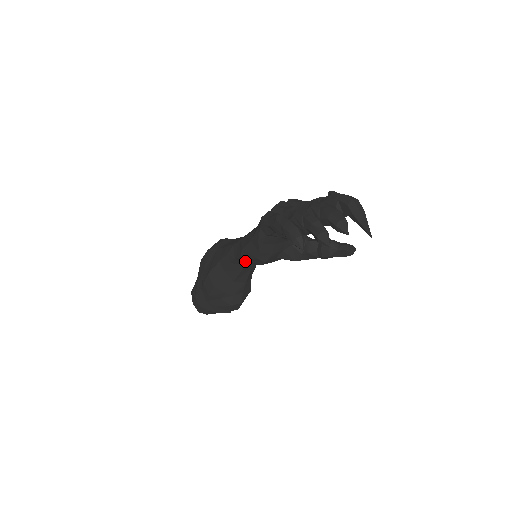
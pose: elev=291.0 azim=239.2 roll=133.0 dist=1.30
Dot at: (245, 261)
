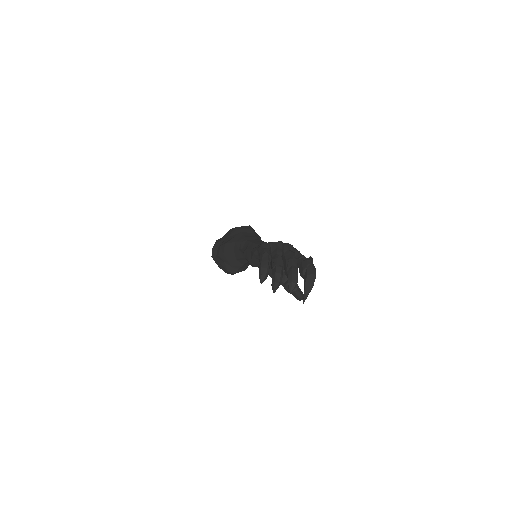
Dot at: occluded
